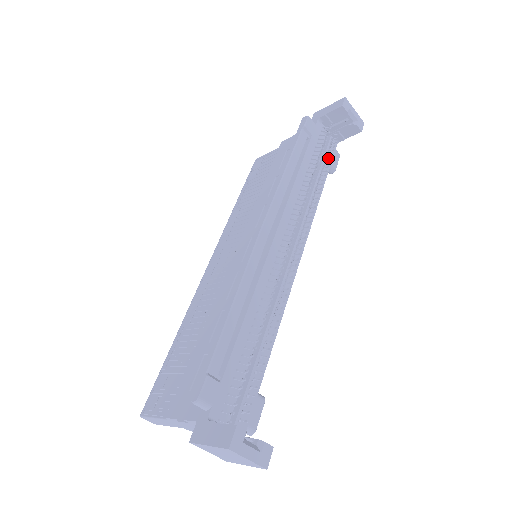
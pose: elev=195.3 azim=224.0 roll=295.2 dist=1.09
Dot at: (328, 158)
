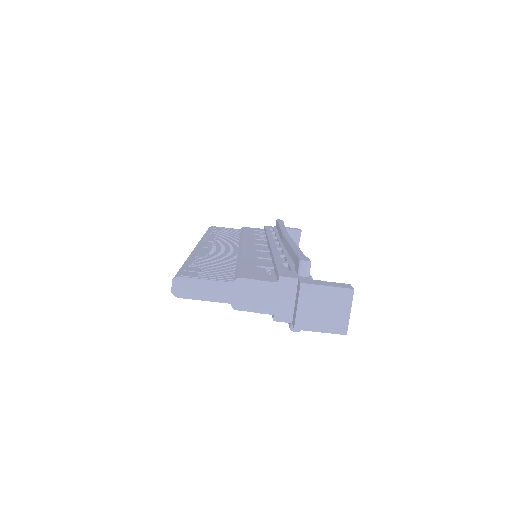
Dot at: occluded
